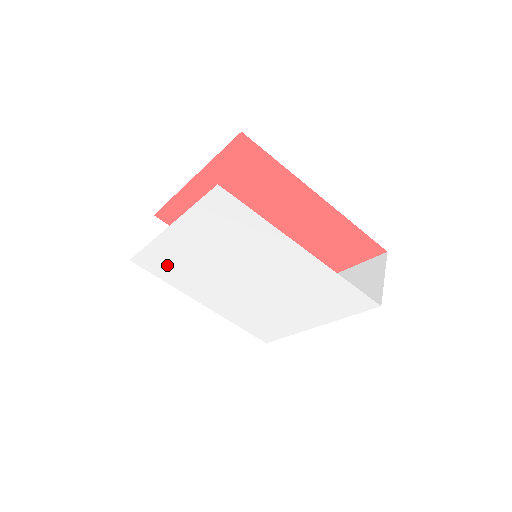
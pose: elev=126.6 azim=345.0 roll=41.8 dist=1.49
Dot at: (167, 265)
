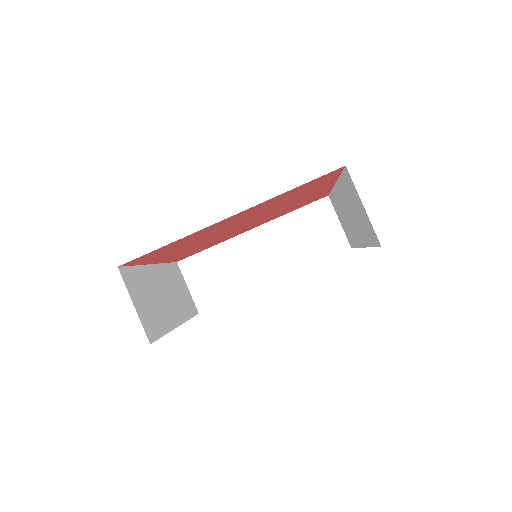
Dot at: occluded
